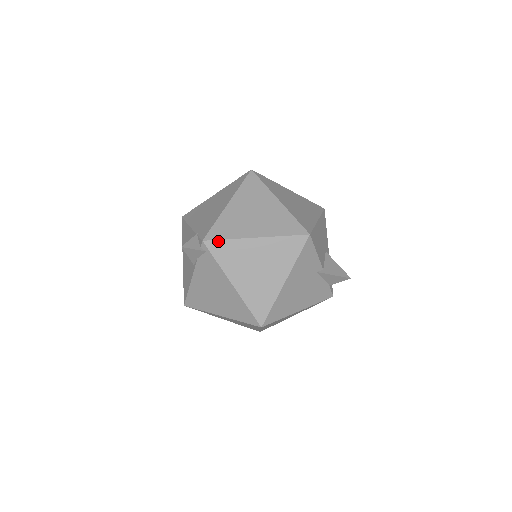
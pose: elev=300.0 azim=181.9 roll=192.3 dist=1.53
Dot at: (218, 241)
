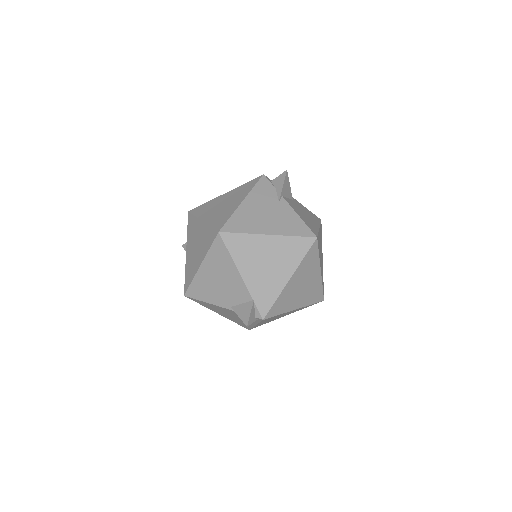
Dot at: occluded
